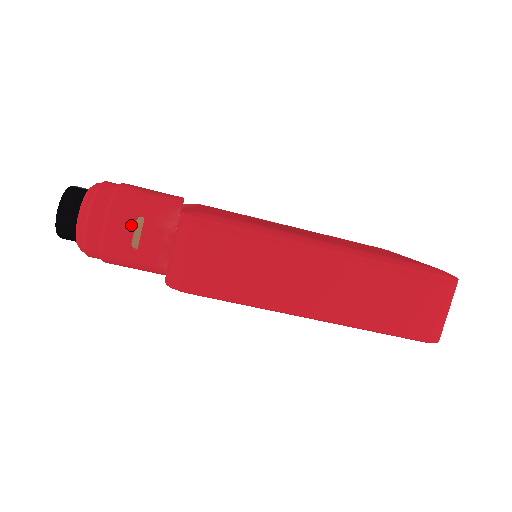
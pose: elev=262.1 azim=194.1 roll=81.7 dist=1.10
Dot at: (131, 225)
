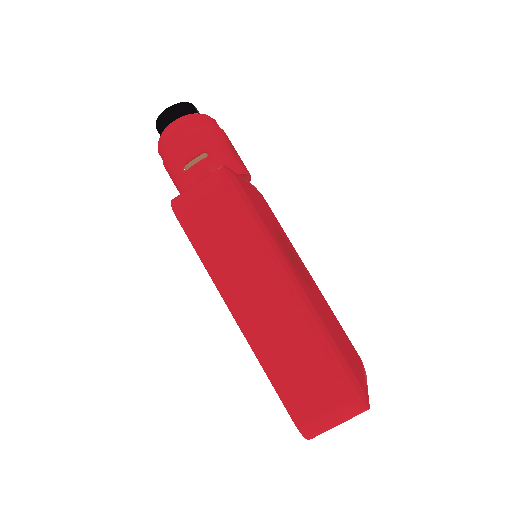
Dot at: (196, 152)
